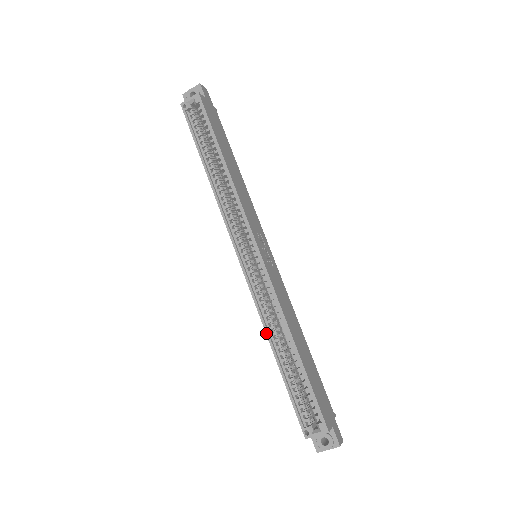
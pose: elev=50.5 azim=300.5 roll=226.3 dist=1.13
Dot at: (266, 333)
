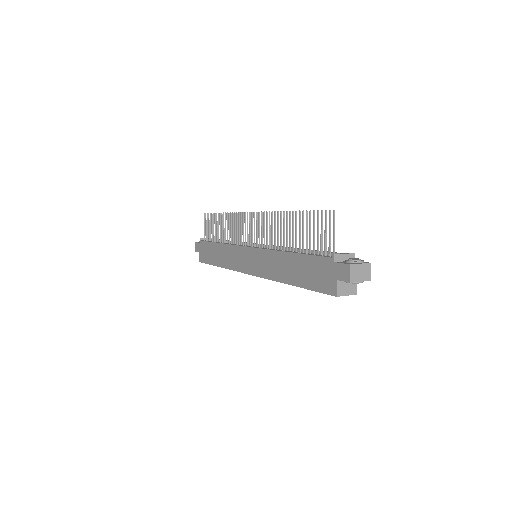
Dot at: occluded
